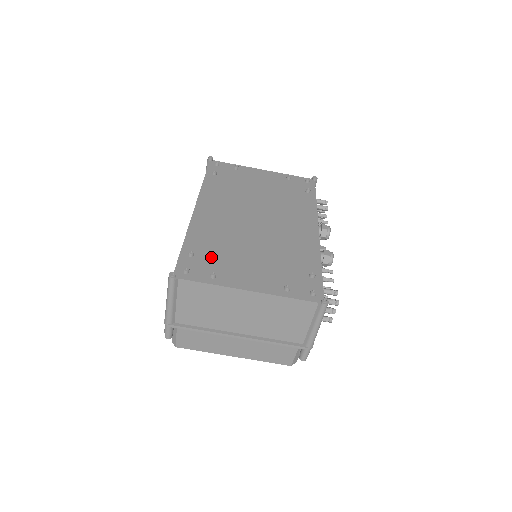
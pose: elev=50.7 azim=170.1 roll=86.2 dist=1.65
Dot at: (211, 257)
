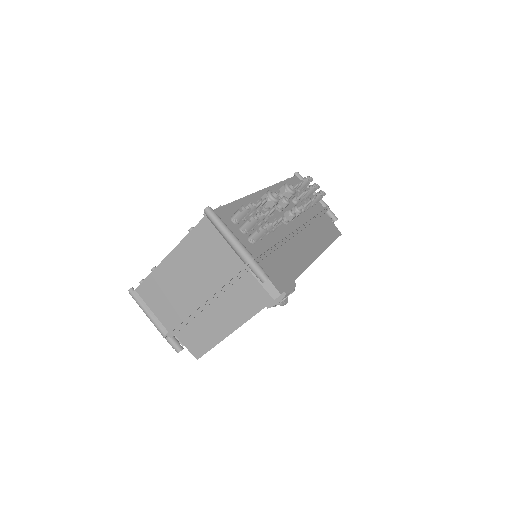
Dot at: occluded
